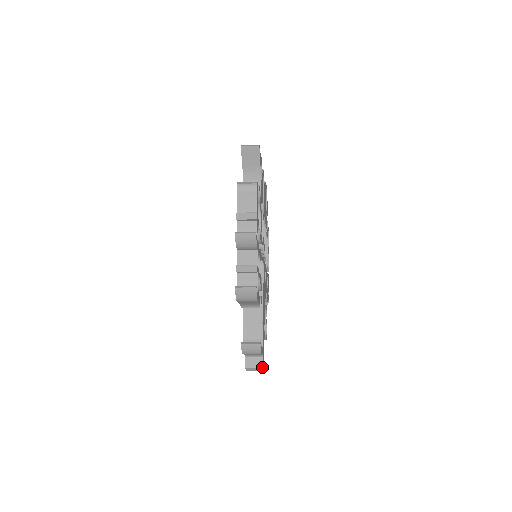
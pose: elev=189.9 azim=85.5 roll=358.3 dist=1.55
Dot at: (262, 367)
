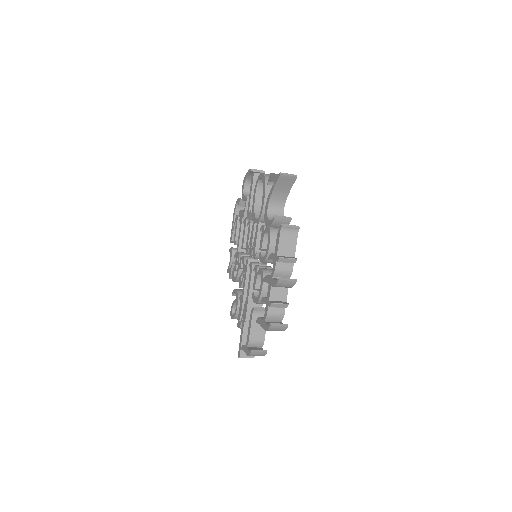
Dot at: (253, 357)
